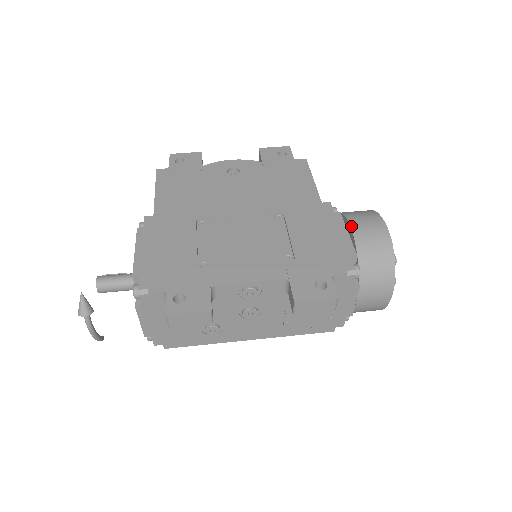
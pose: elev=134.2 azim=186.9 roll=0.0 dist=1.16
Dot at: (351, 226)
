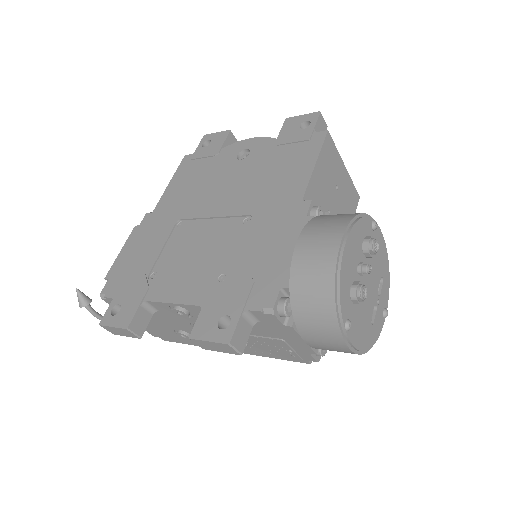
Dot at: (296, 244)
